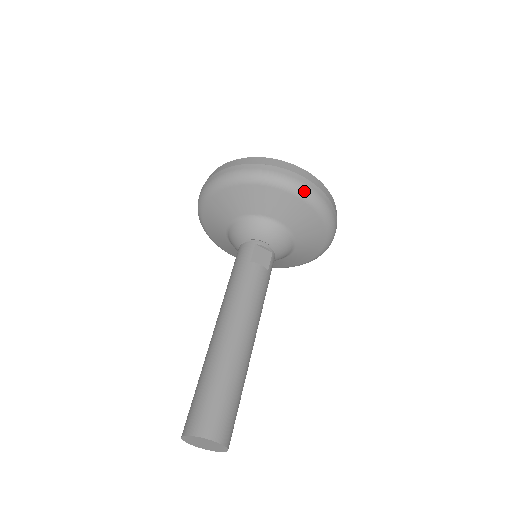
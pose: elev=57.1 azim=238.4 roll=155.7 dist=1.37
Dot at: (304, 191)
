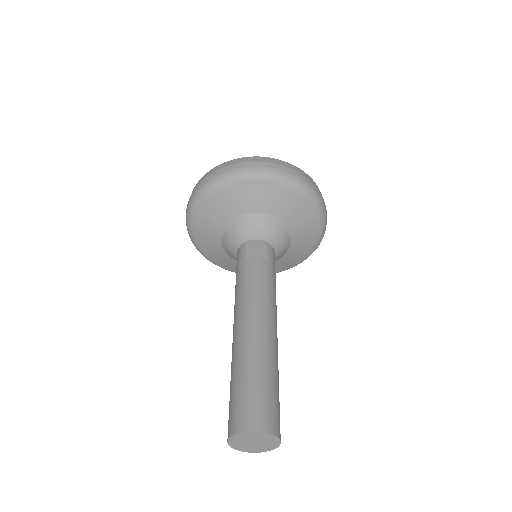
Dot at: (260, 173)
